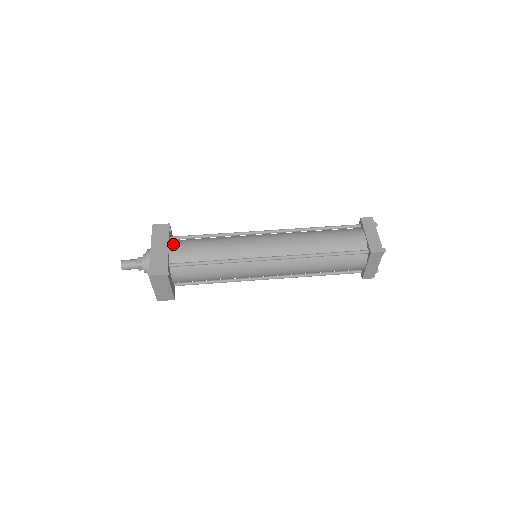
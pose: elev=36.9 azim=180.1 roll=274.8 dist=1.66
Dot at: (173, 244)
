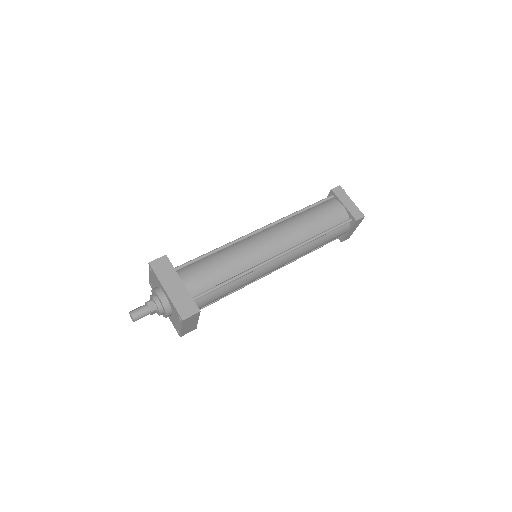
Dot at: (183, 276)
